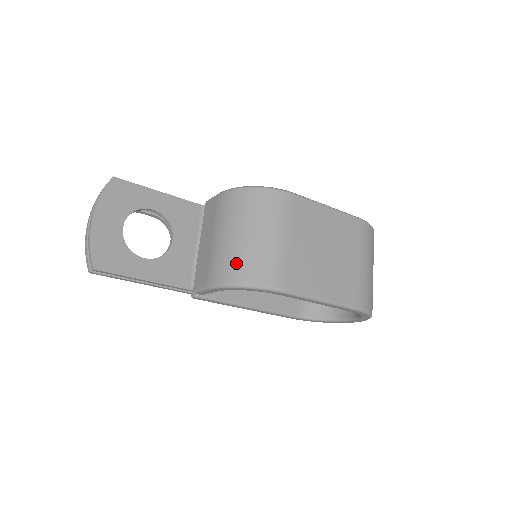
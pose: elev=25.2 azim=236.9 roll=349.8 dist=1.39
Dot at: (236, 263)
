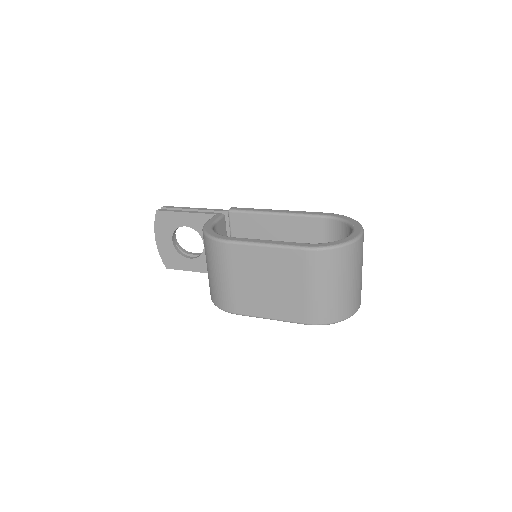
Dot at: (210, 287)
